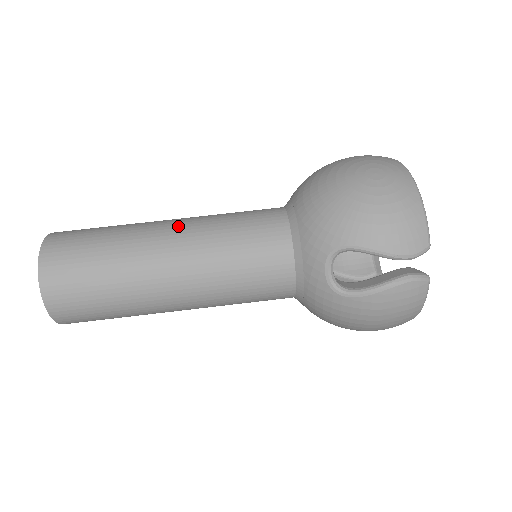
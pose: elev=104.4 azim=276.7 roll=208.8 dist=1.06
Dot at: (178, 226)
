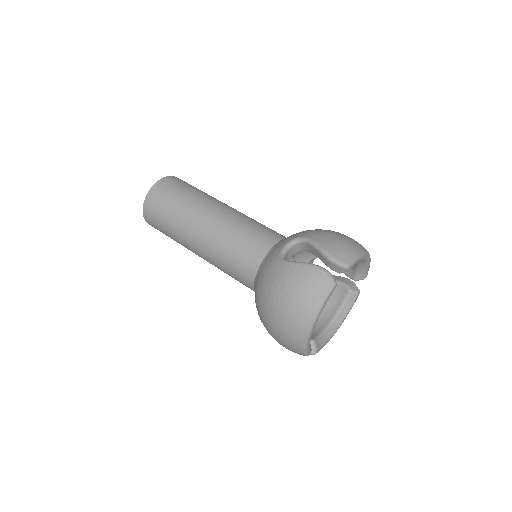
Dot at: occluded
